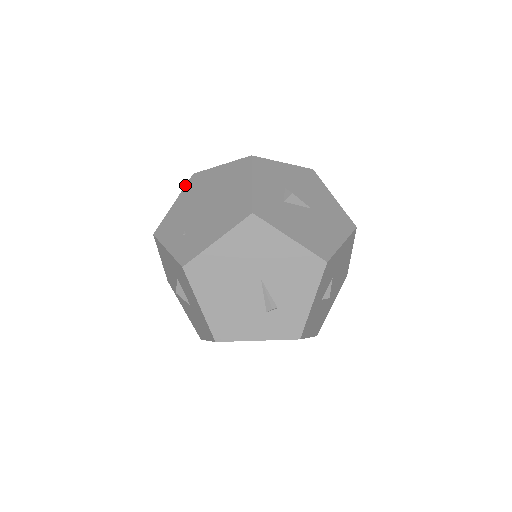
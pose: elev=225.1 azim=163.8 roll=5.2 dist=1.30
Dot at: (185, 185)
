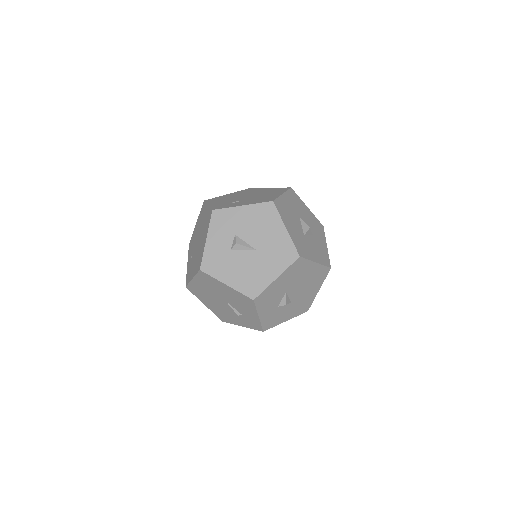
Dot at: occluded
